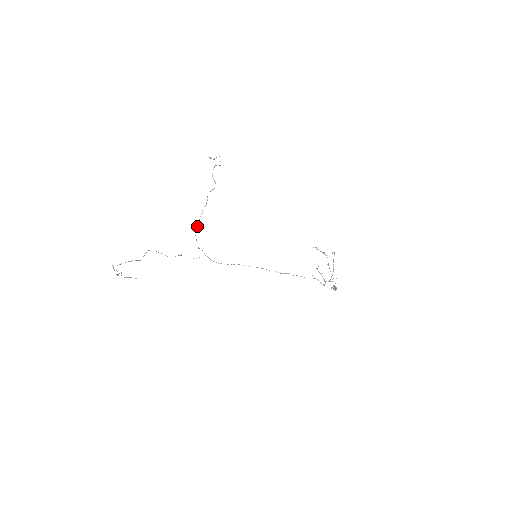
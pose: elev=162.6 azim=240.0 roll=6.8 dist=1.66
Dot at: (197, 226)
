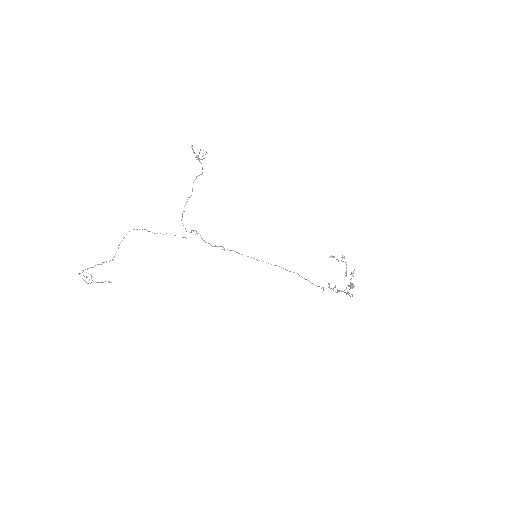
Dot at: occluded
